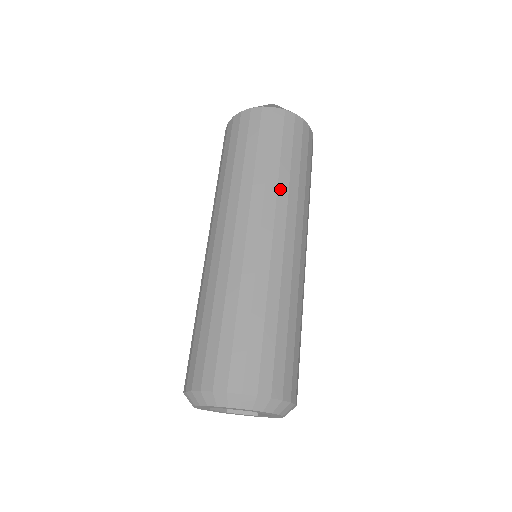
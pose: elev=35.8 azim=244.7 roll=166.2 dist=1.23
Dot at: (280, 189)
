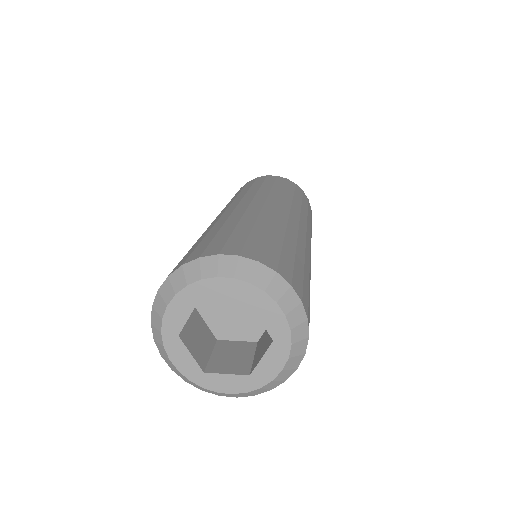
Dot at: (284, 197)
